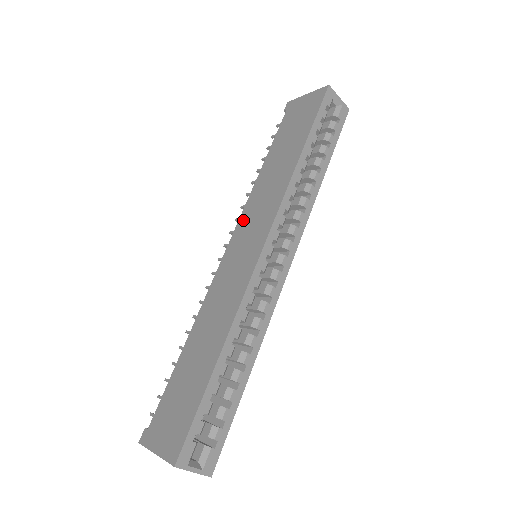
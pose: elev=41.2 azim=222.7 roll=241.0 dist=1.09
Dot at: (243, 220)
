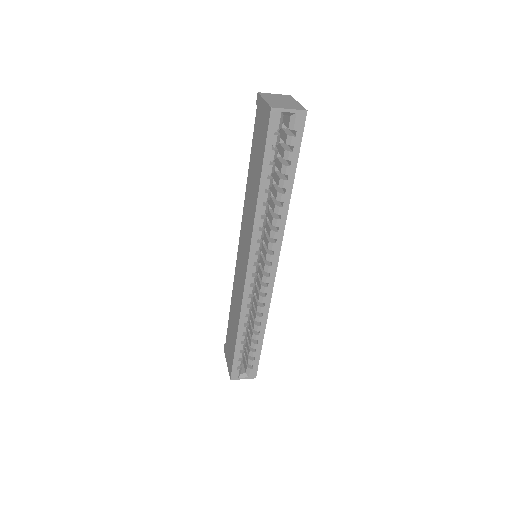
Dot at: (242, 227)
